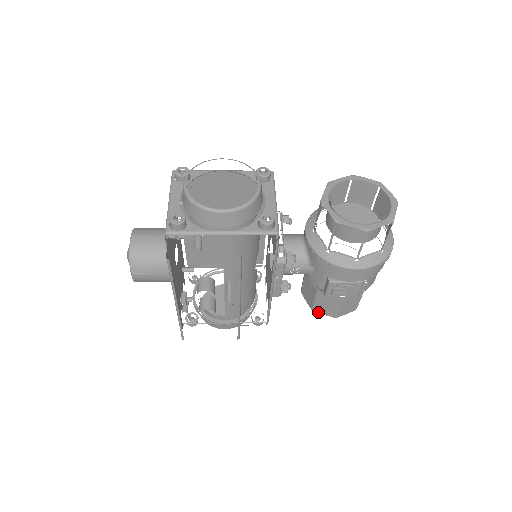
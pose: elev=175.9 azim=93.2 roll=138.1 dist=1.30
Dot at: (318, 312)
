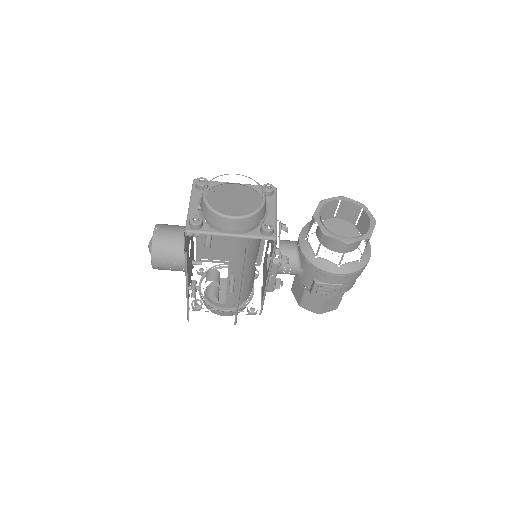
Dot at: (304, 308)
